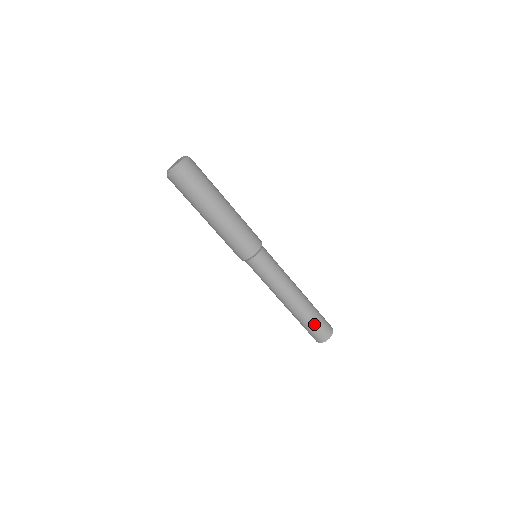
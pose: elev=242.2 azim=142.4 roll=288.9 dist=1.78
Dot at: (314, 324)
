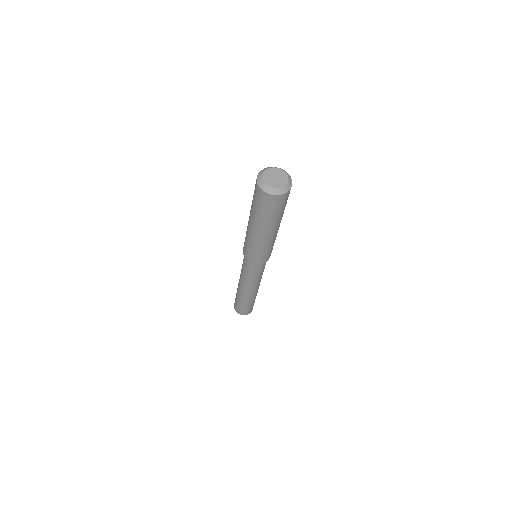
Dot at: (245, 306)
